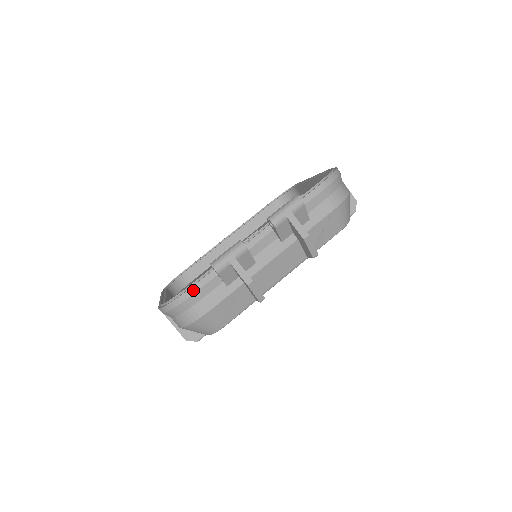
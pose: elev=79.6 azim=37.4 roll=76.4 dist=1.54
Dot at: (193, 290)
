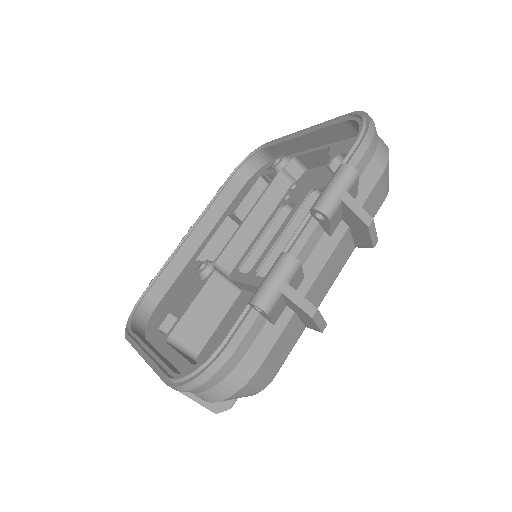
Dot at: (230, 349)
